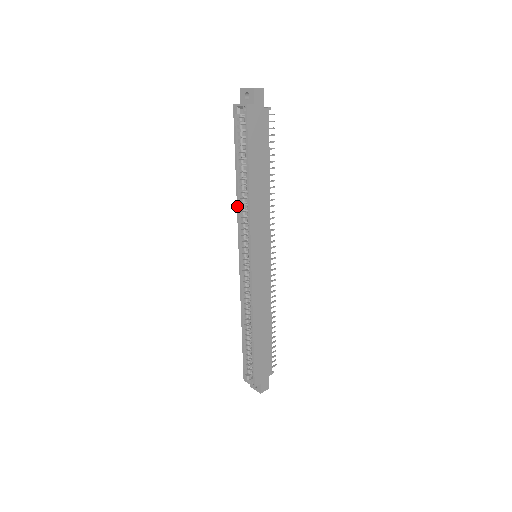
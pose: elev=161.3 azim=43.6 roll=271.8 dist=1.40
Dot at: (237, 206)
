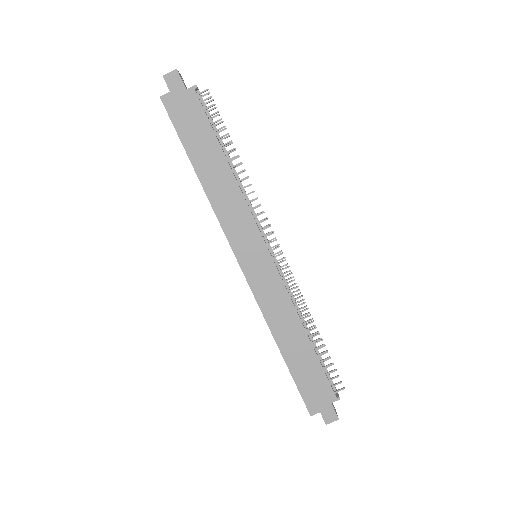
Dot at: occluded
